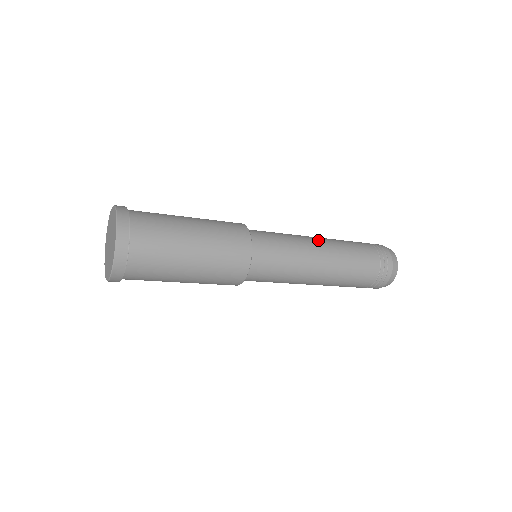
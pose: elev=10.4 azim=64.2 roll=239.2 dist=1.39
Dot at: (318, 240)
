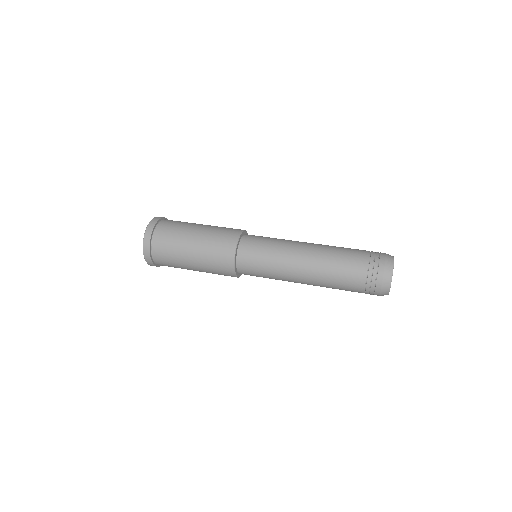
Dot at: (302, 269)
